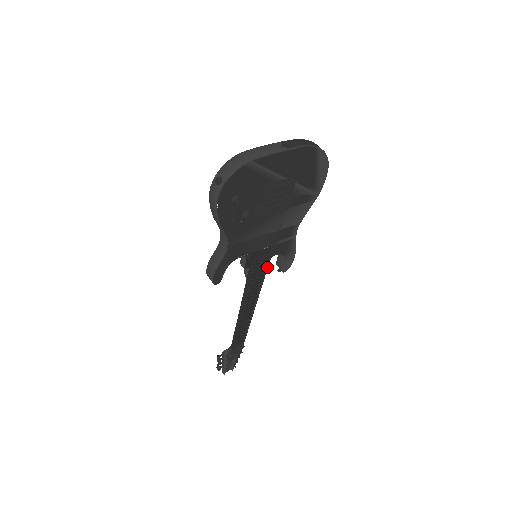
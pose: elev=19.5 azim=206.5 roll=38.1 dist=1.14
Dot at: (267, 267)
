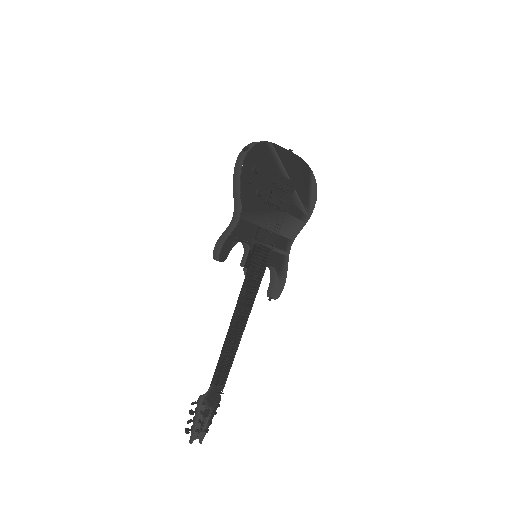
Dot at: (264, 272)
